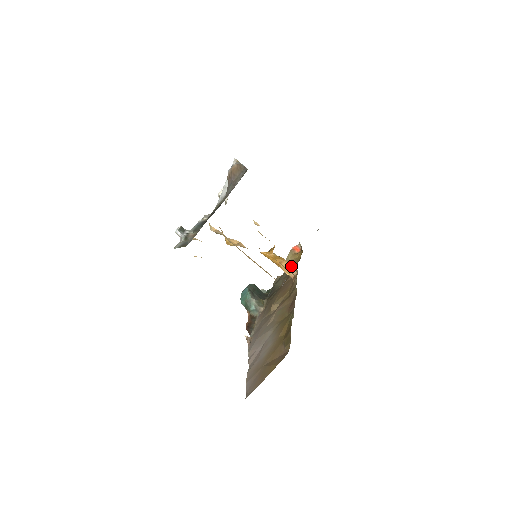
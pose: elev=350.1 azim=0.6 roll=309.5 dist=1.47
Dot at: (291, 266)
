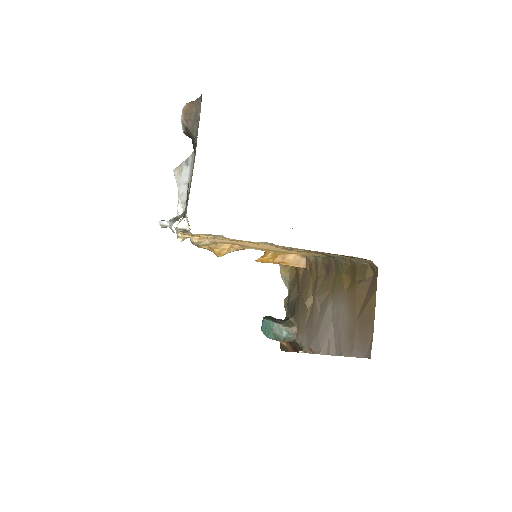
Dot at: (295, 256)
